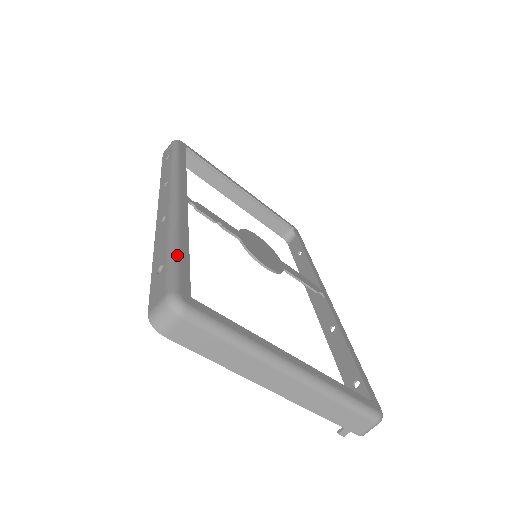
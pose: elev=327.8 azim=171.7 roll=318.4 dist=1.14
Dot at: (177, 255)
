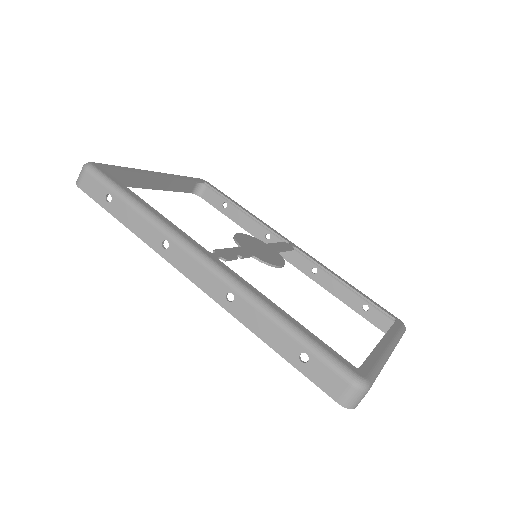
Dot at: (309, 338)
